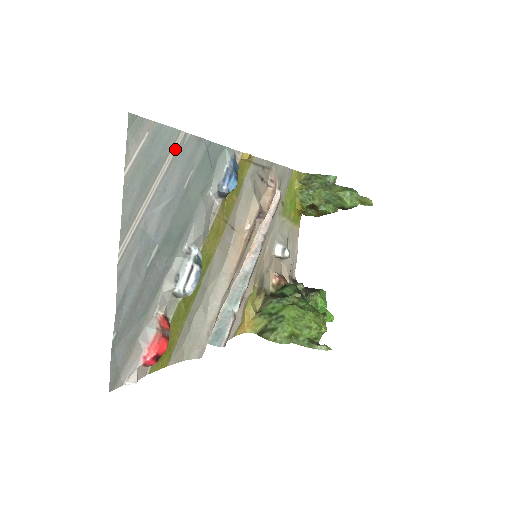
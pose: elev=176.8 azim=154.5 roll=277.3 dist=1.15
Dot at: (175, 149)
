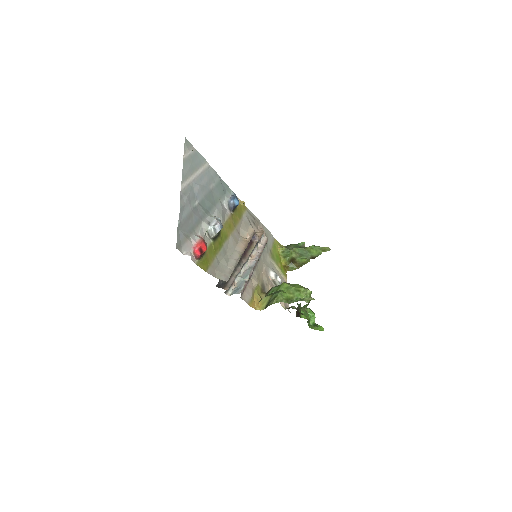
Dot at: (205, 167)
